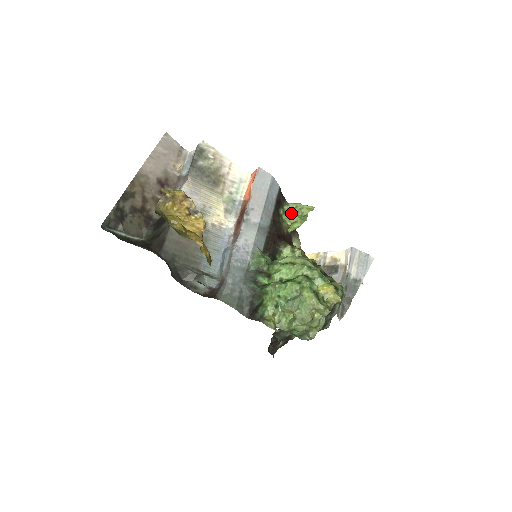
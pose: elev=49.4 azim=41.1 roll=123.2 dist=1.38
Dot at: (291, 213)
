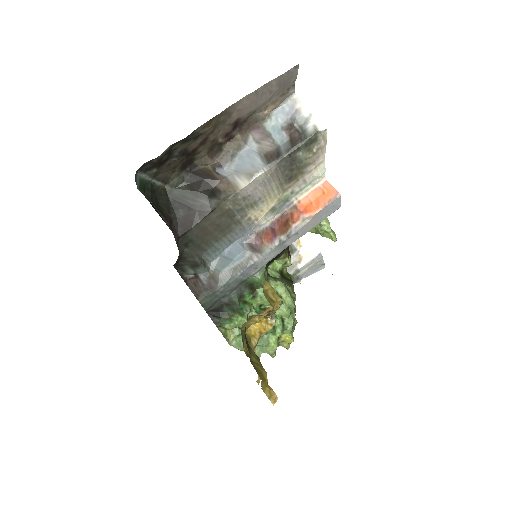
Dot at: occluded
